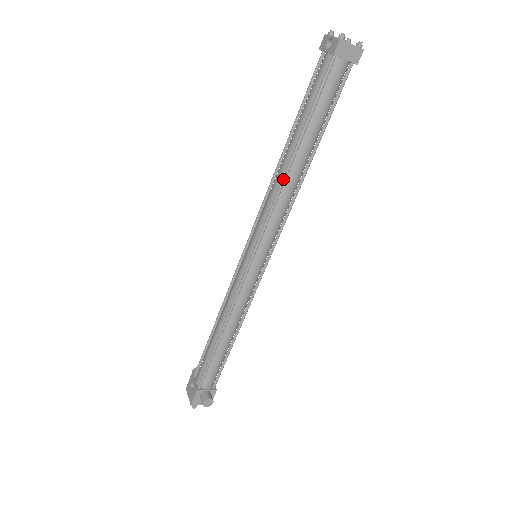
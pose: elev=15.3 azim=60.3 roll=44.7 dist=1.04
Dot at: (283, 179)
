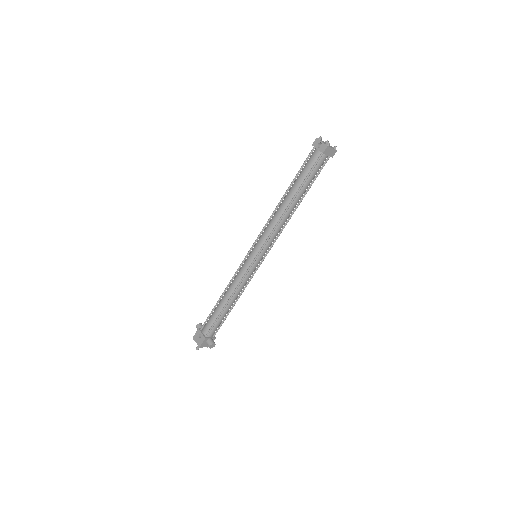
Dot at: (283, 215)
